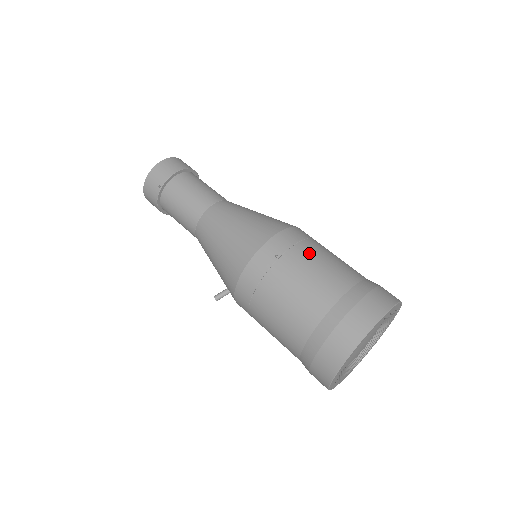
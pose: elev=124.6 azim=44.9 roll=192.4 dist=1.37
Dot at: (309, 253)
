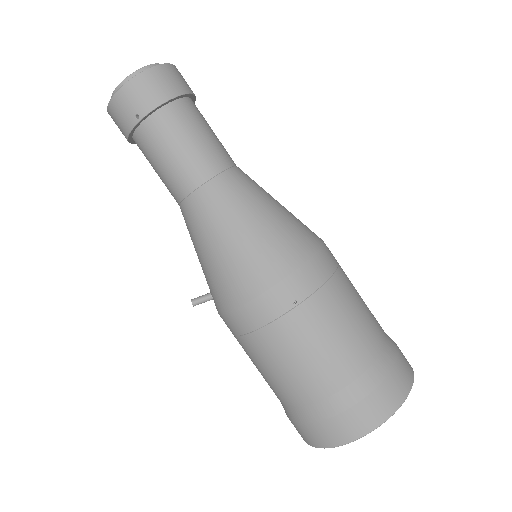
Dot at: (335, 303)
